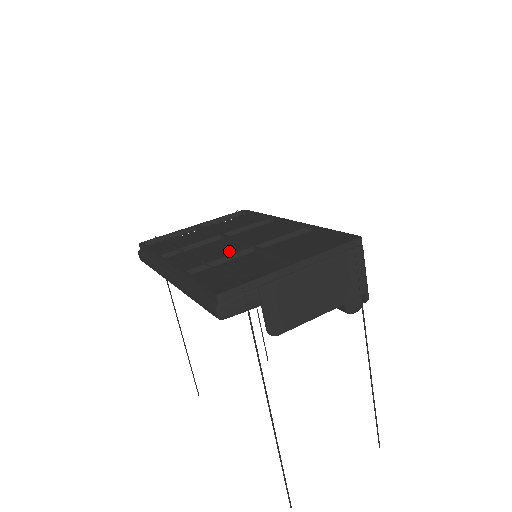
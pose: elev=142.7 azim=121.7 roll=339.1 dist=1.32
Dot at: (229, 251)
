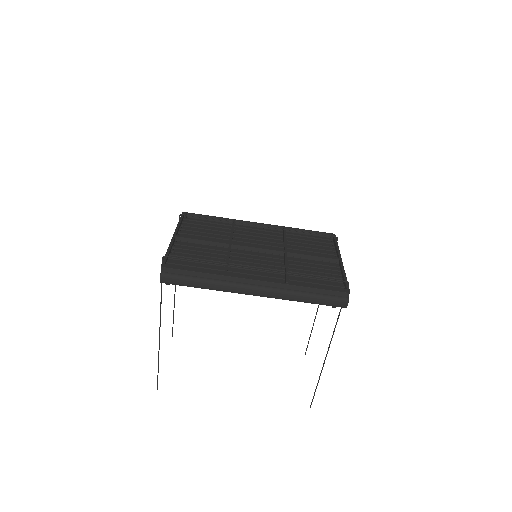
Dot at: (265, 258)
